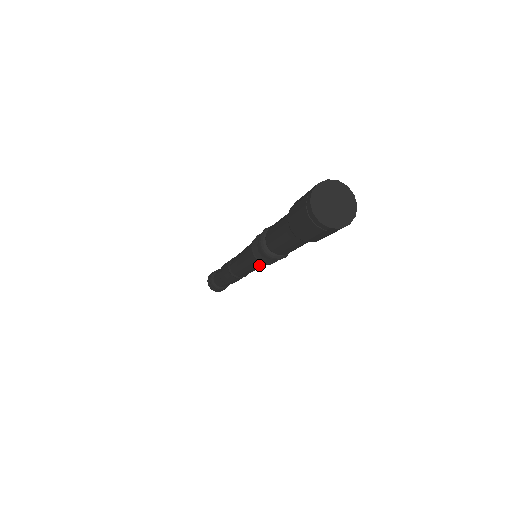
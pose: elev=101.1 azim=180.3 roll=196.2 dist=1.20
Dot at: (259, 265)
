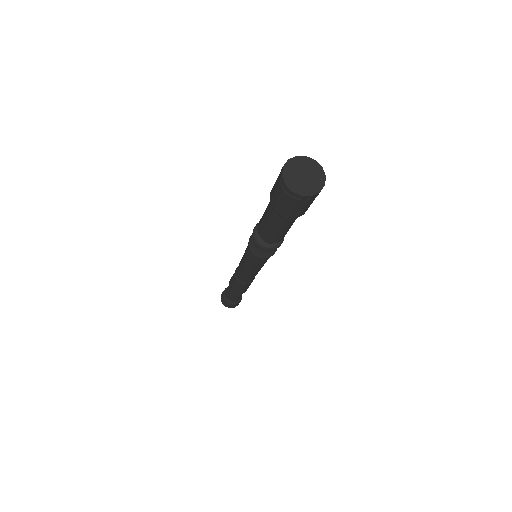
Dot at: (250, 256)
